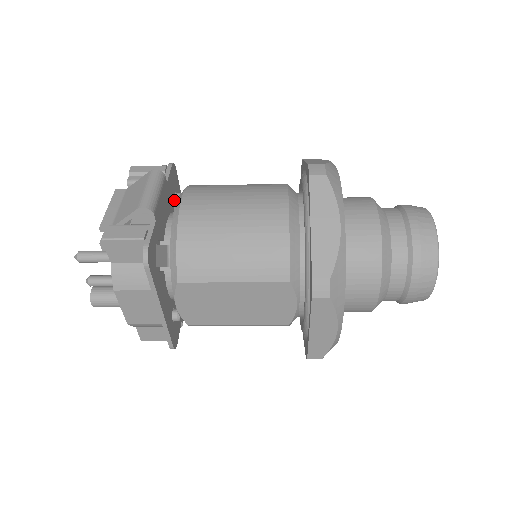
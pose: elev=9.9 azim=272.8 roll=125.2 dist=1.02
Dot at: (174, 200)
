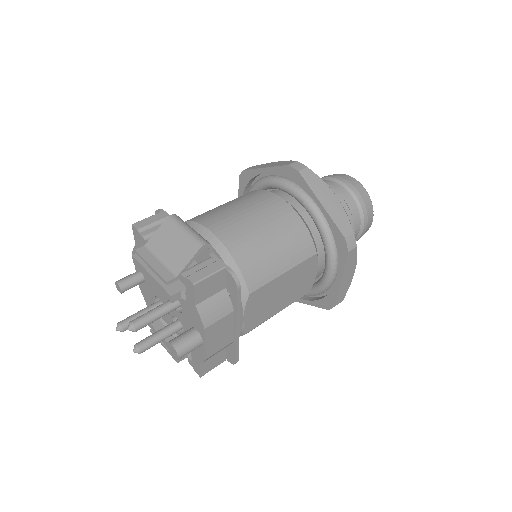
Dot at: occluded
